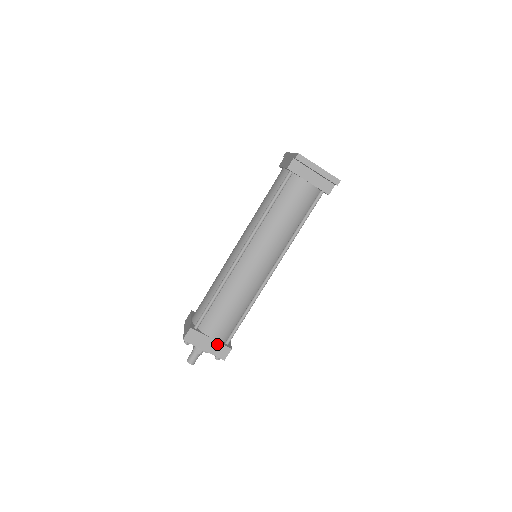
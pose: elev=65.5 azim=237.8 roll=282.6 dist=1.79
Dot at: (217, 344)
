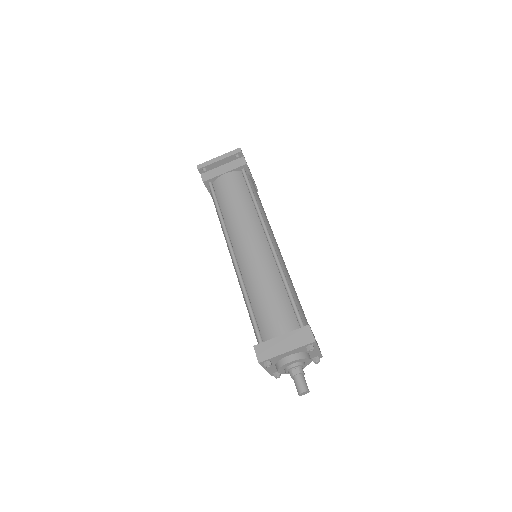
Dot at: (292, 335)
